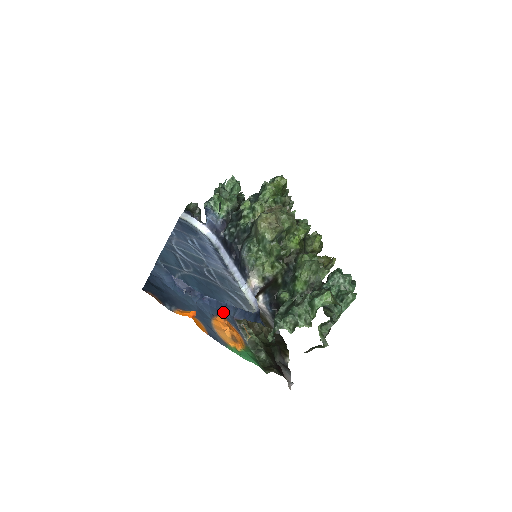
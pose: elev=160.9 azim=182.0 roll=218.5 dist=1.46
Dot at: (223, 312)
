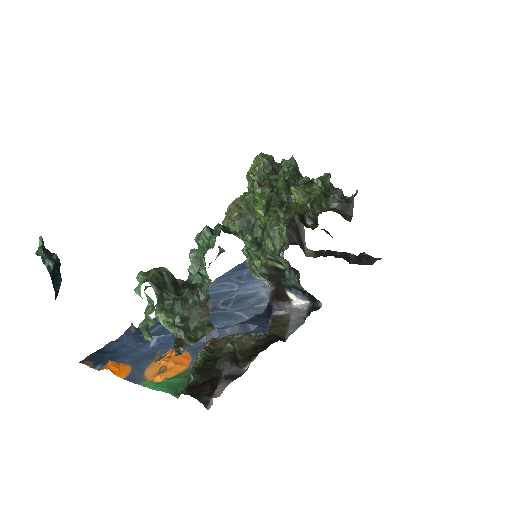
Dot at: occluded
